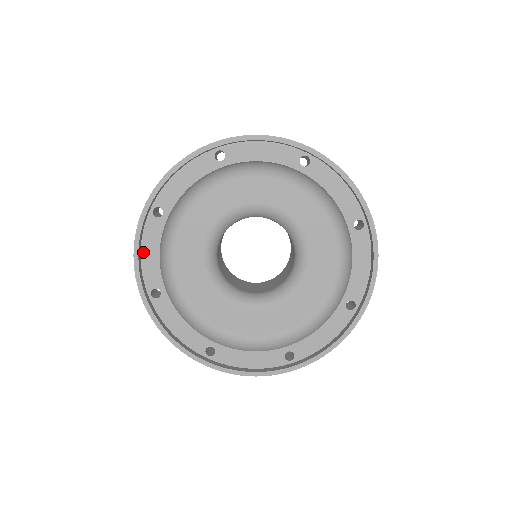
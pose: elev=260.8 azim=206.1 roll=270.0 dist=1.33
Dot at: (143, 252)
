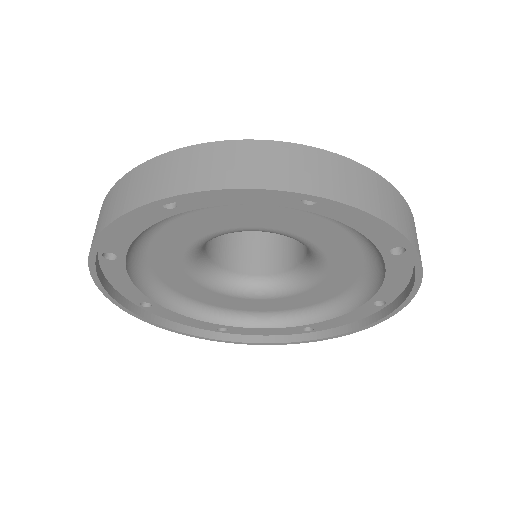
Dot at: occluded
